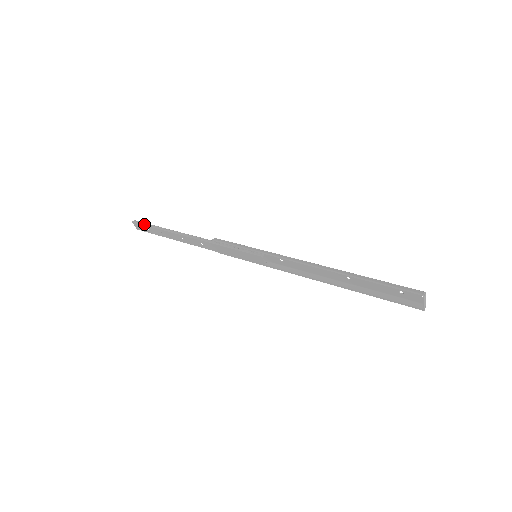
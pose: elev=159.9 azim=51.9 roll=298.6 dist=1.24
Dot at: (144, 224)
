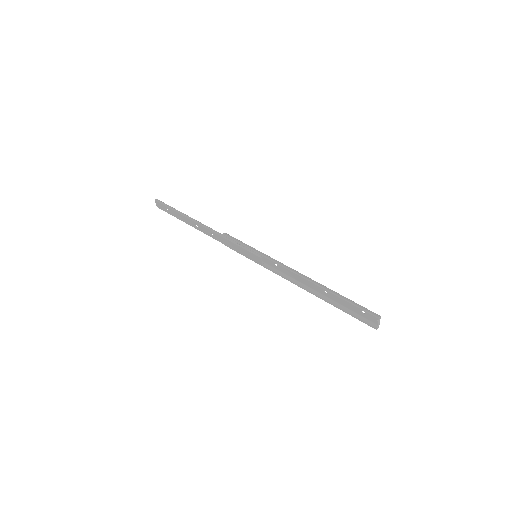
Dot at: (165, 205)
